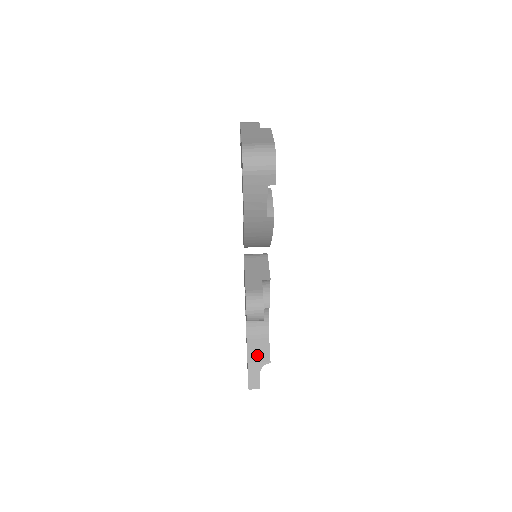
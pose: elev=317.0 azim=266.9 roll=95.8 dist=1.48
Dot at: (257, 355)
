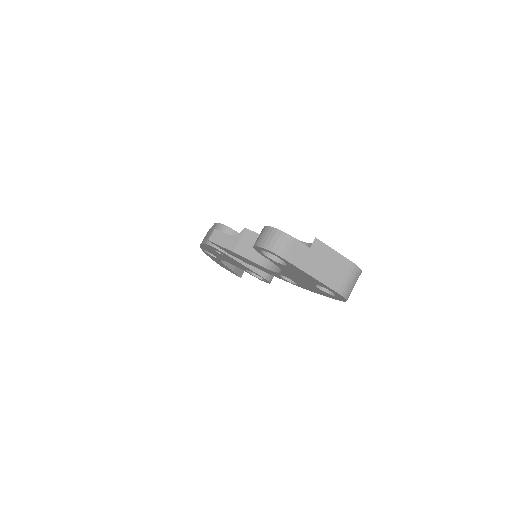
Dot at: occluded
